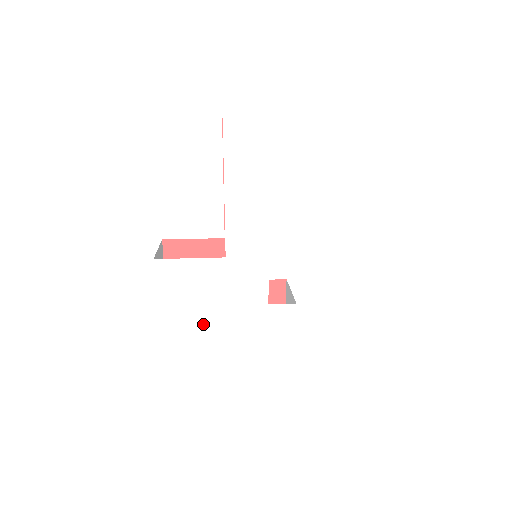
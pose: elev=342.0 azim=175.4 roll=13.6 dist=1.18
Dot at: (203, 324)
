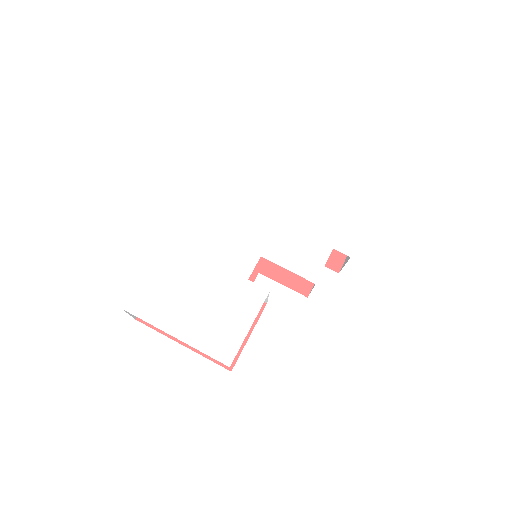
Dot at: (190, 268)
